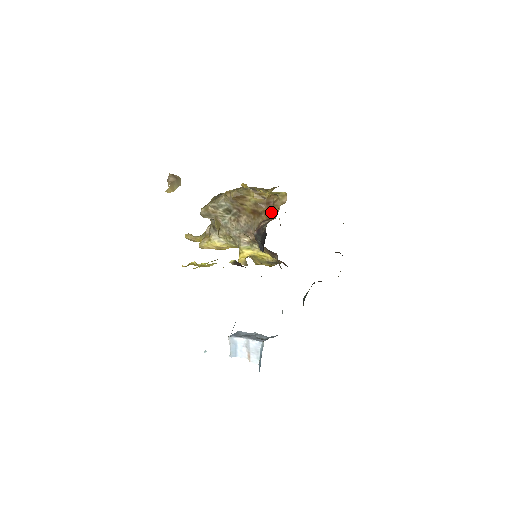
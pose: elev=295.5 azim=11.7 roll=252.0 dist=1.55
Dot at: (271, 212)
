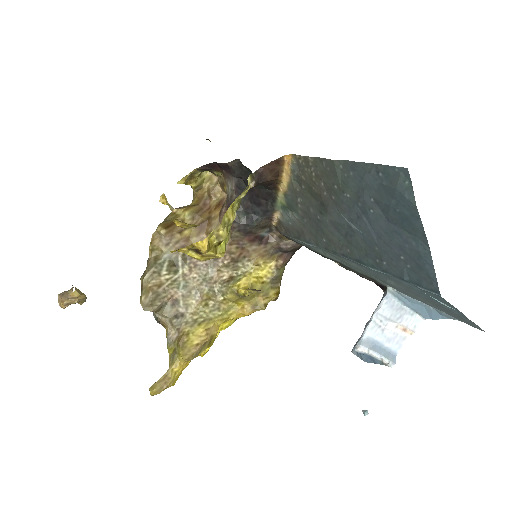
Dot at: (217, 202)
